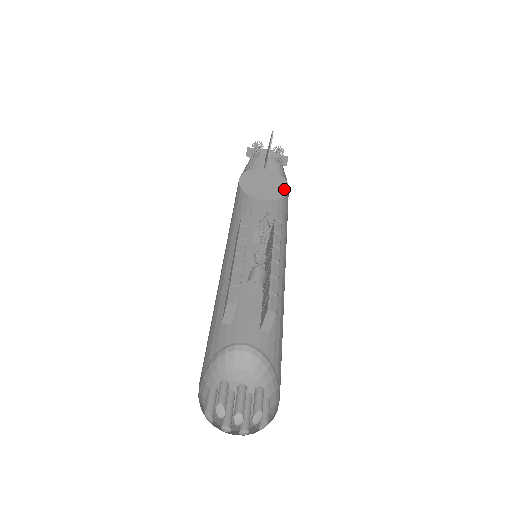
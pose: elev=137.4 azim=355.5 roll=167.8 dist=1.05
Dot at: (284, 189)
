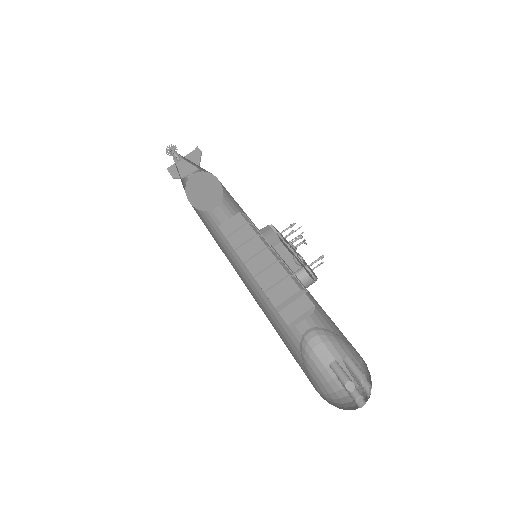
Dot at: (214, 205)
